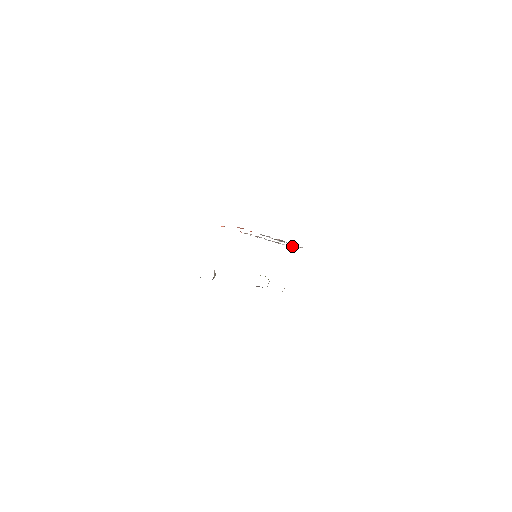
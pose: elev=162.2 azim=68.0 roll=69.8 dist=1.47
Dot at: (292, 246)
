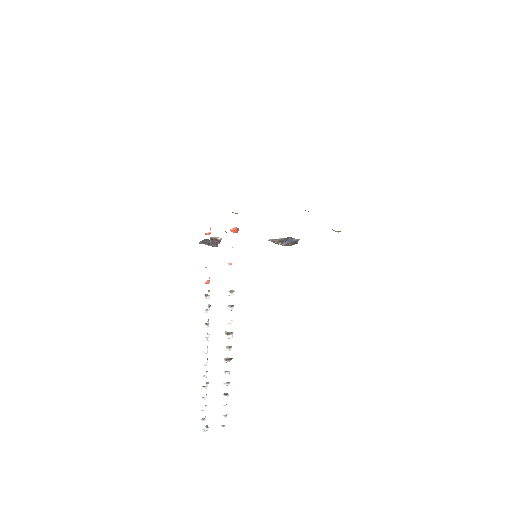
Dot at: (208, 427)
